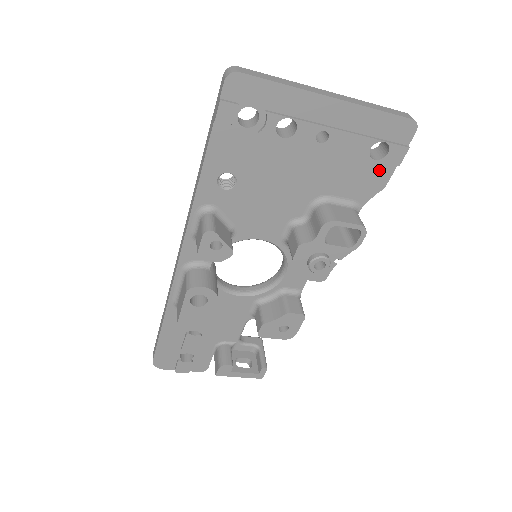
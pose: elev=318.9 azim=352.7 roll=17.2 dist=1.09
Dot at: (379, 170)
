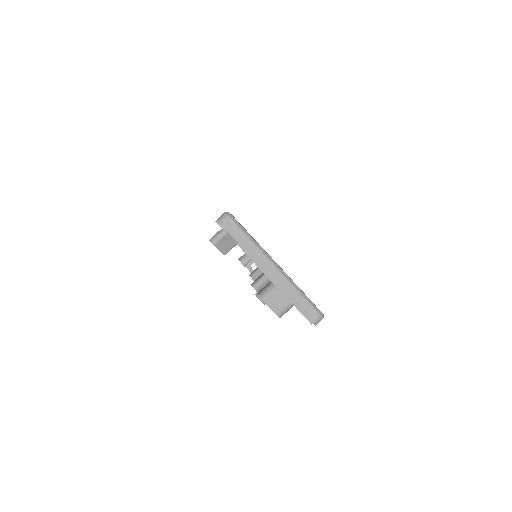
Dot at: occluded
